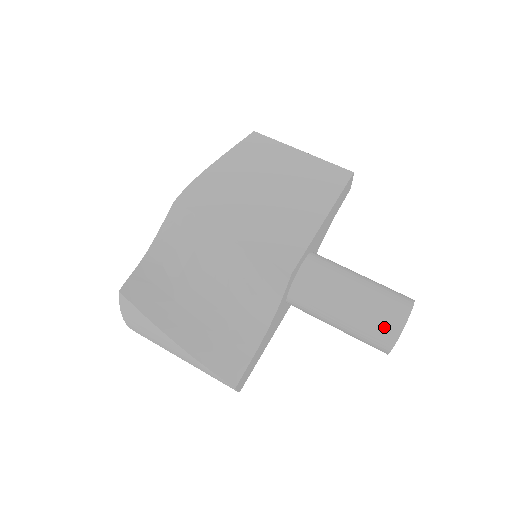
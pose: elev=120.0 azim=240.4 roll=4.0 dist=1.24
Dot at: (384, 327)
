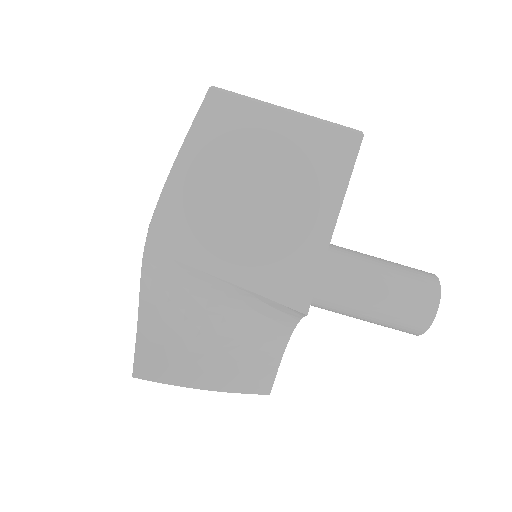
Dot at: (409, 327)
